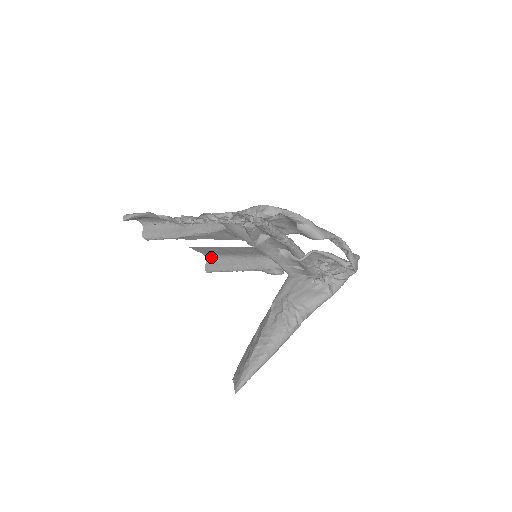
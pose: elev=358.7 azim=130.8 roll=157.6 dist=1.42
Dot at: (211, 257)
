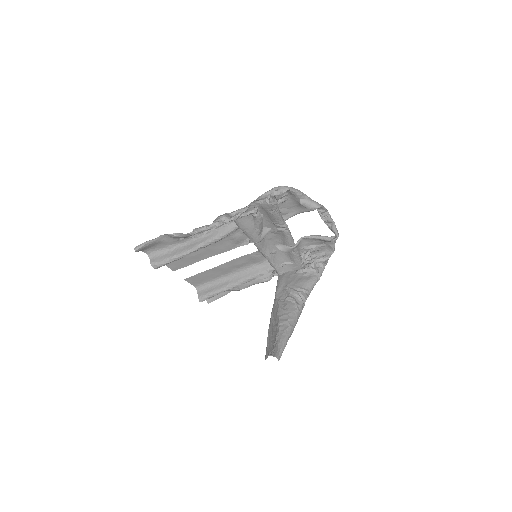
Dot at: (202, 286)
